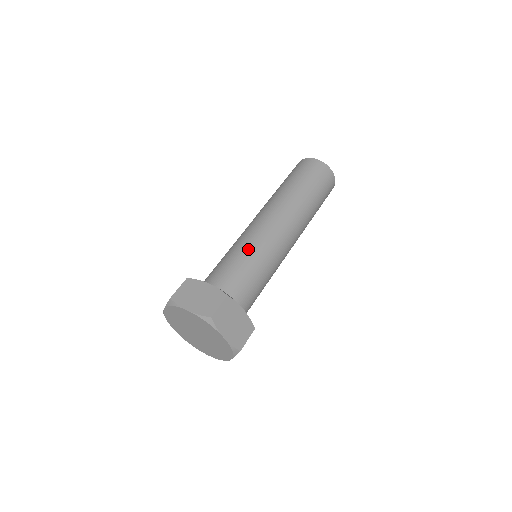
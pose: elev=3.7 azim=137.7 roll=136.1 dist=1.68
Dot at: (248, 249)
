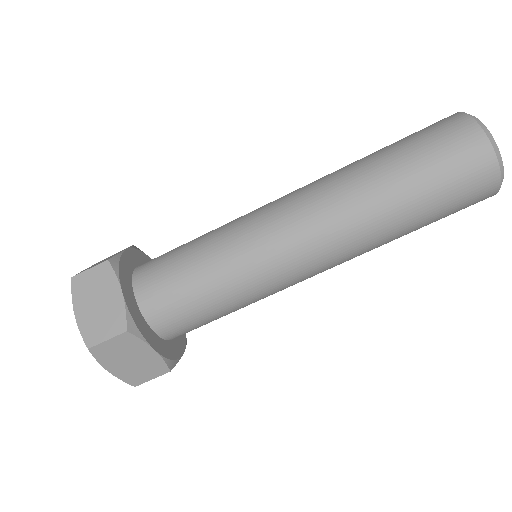
Dot at: (224, 258)
